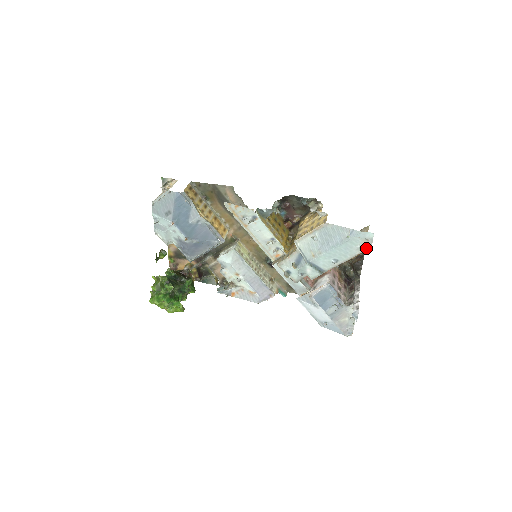
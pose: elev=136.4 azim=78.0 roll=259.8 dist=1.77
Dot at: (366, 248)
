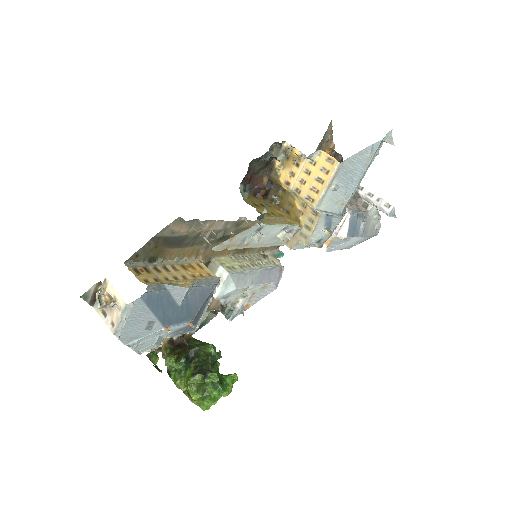
Dot at: (379, 149)
